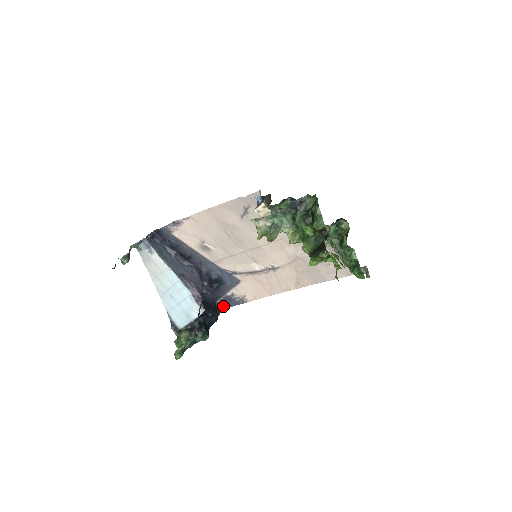
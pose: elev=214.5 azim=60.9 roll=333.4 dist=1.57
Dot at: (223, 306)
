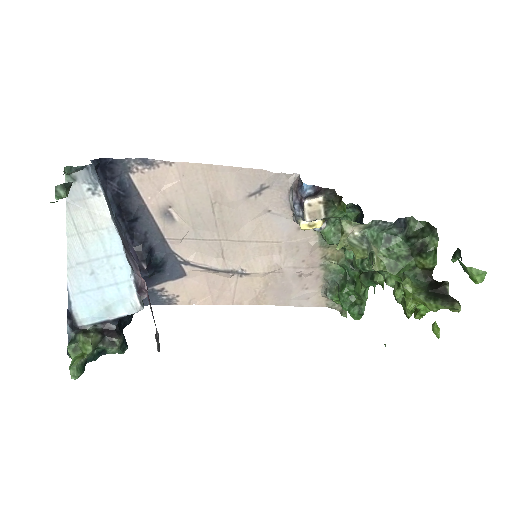
Dot at: occluded
